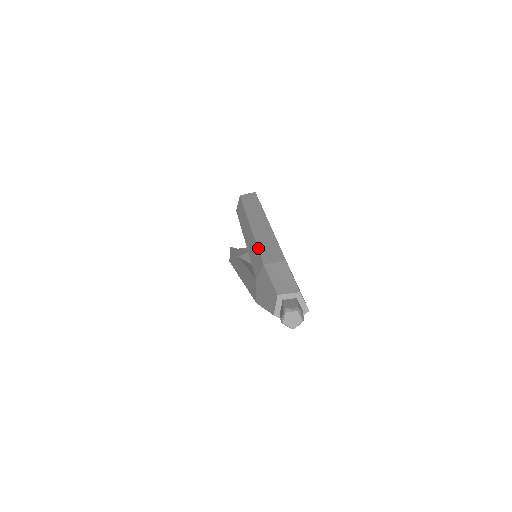
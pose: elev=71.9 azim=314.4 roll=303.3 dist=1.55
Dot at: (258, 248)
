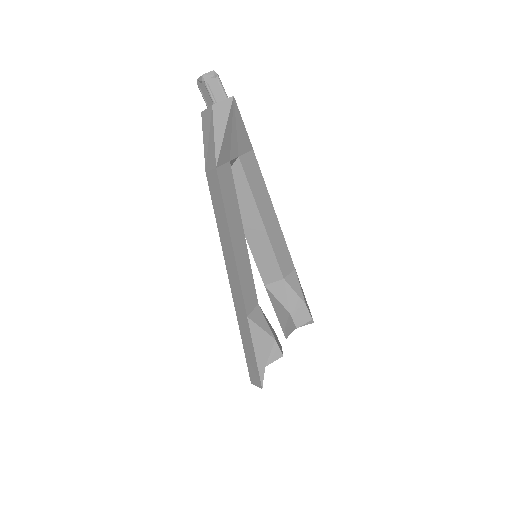
Dot at: occluded
